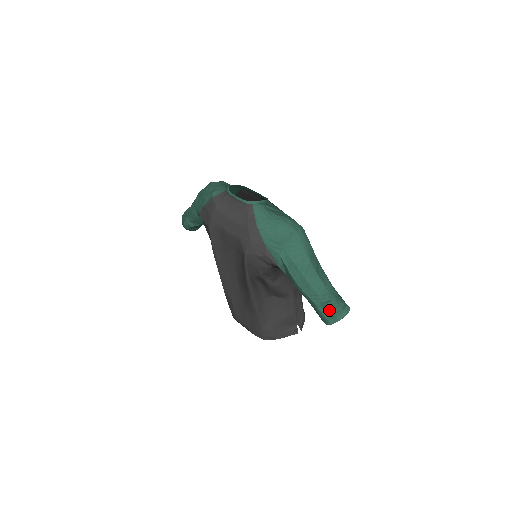
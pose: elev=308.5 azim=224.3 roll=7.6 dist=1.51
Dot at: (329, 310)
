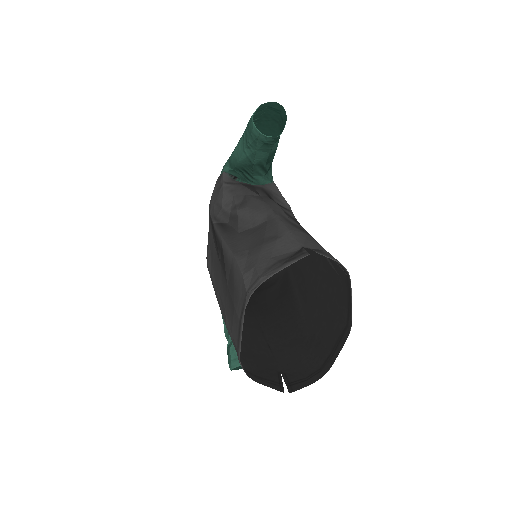
Dot at: (253, 118)
